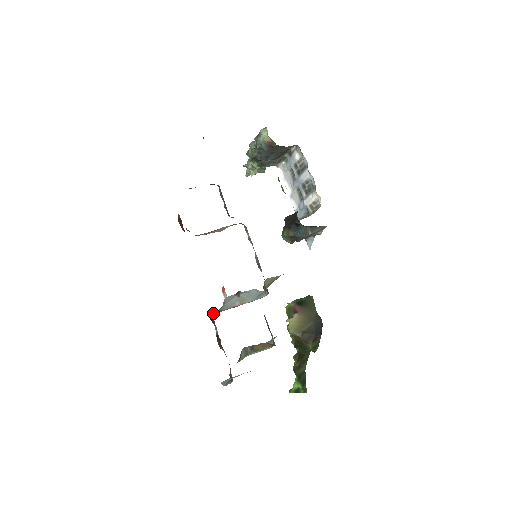
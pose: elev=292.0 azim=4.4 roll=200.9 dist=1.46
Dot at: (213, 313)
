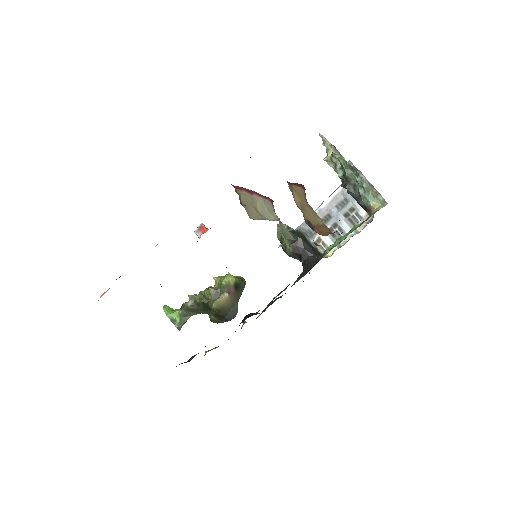
Dot at: occluded
